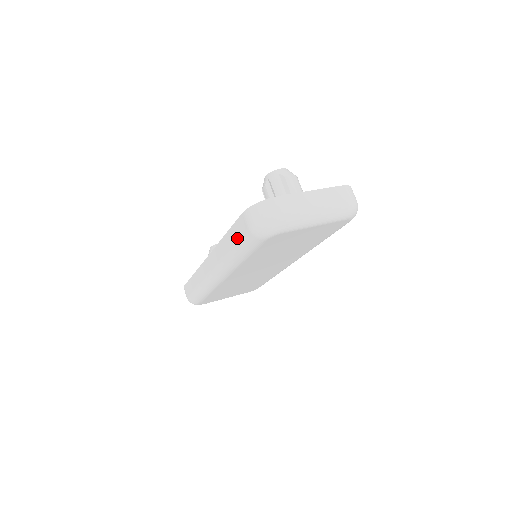
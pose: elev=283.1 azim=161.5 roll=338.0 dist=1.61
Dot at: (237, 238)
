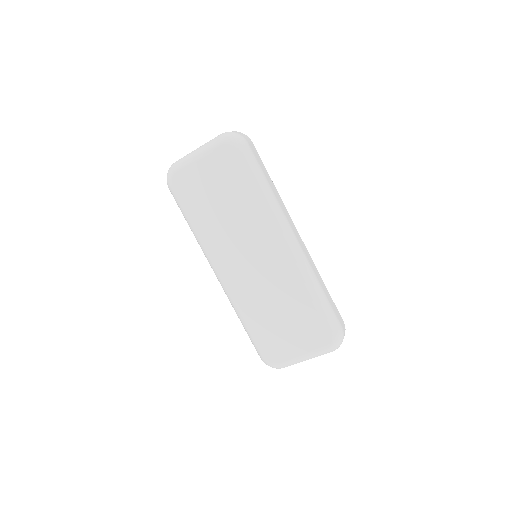
Dot at: occluded
